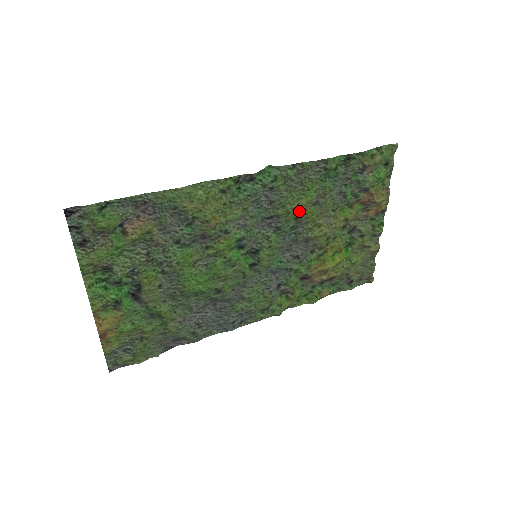
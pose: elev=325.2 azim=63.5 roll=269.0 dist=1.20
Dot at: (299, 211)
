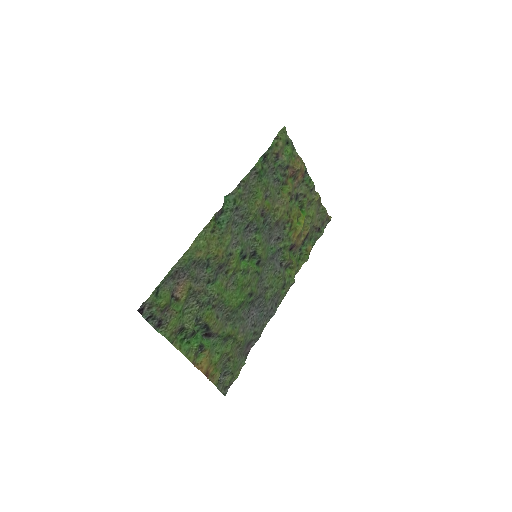
Dot at: (260, 209)
